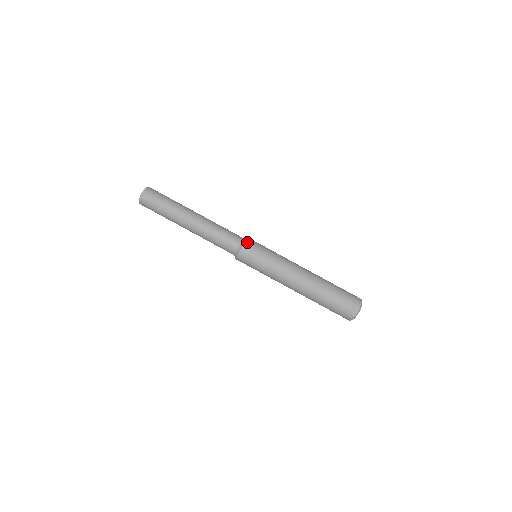
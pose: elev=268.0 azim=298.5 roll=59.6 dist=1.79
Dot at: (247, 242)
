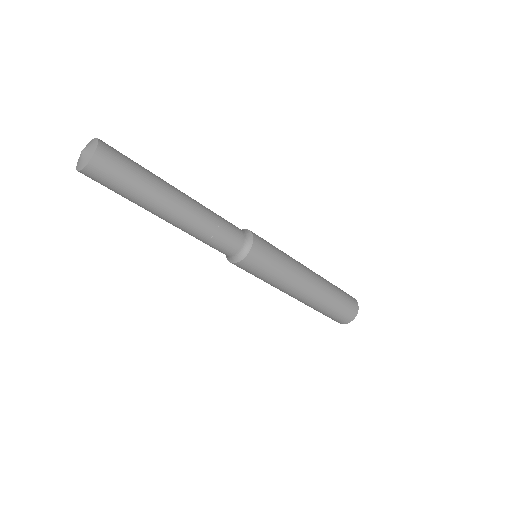
Dot at: (255, 242)
